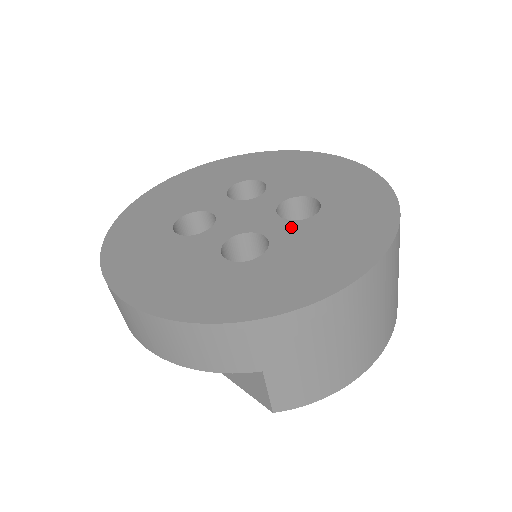
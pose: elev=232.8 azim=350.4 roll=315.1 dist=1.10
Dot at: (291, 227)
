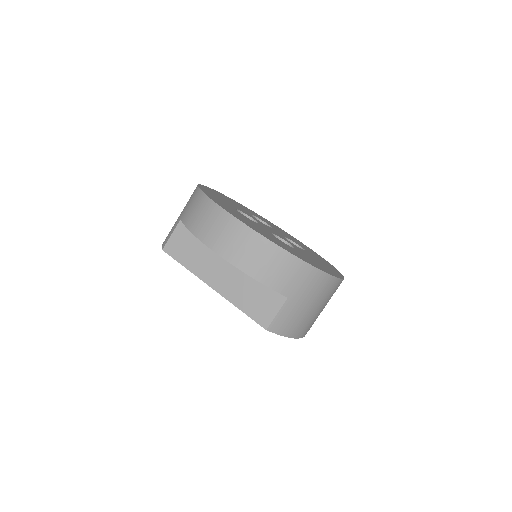
Dot at: (298, 248)
